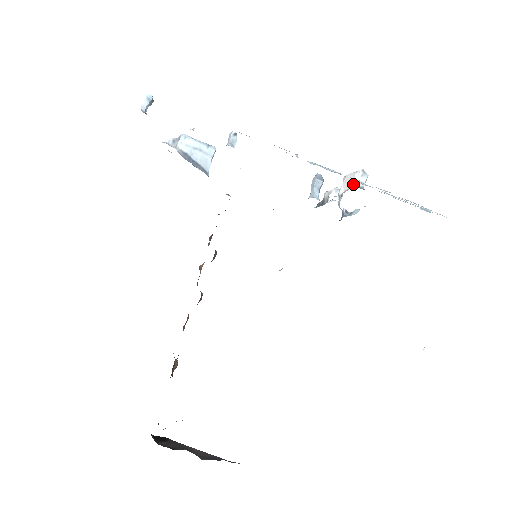
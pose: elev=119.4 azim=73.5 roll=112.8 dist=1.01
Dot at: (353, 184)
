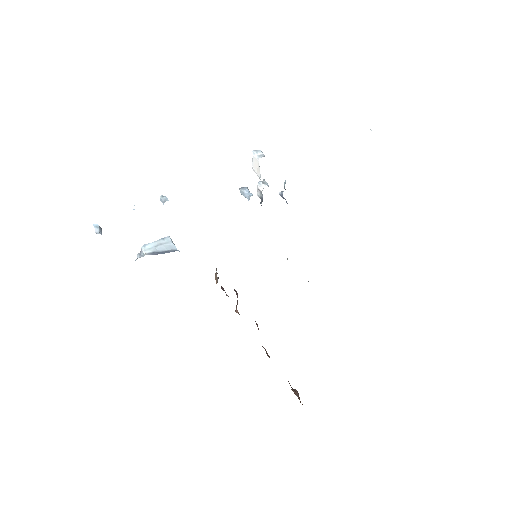
Dot at: (258, 161)
